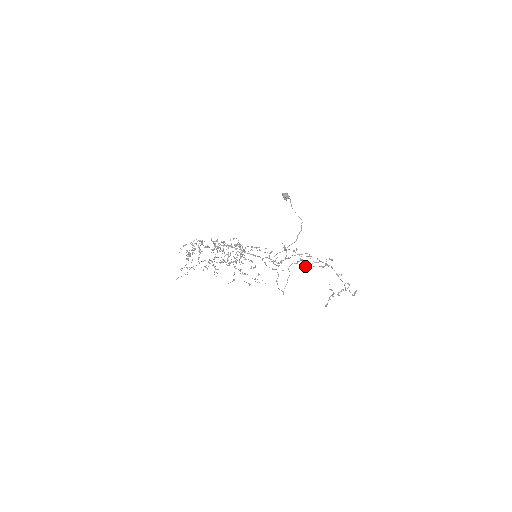
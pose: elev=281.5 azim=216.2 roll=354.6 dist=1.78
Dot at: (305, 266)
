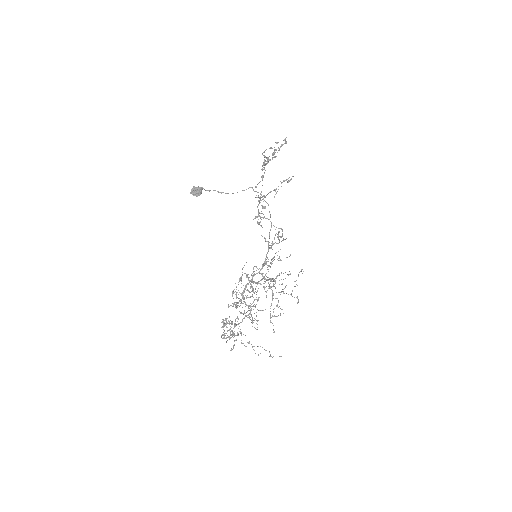
Dot at: (261, 192)
